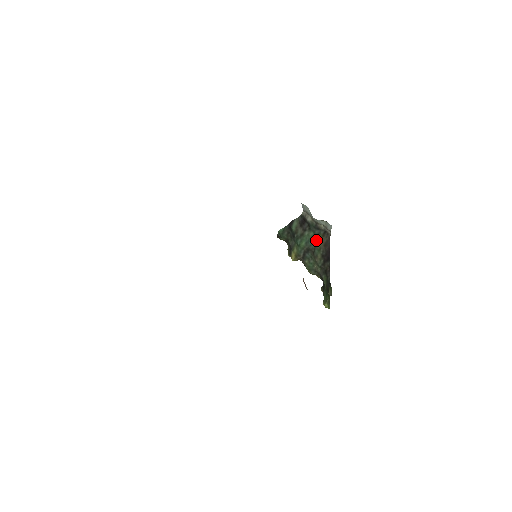
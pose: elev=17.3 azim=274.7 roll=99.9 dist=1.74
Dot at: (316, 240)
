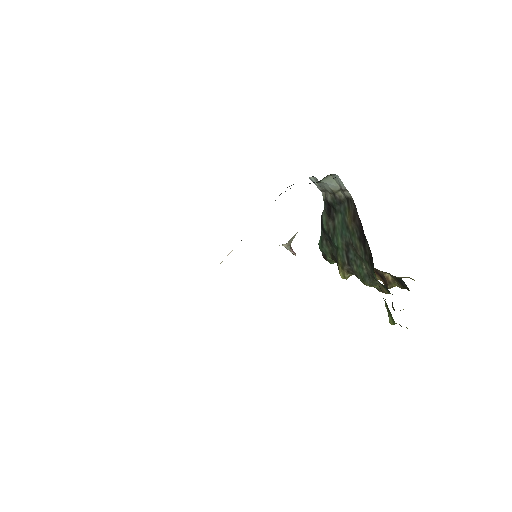
Dot at: (346, 222)
